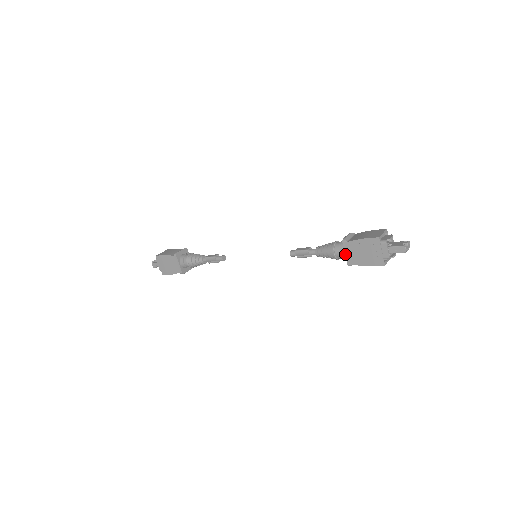
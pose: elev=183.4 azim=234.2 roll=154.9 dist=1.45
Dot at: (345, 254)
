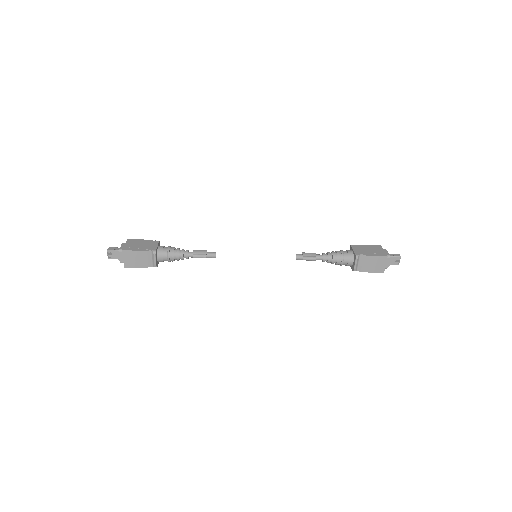
Dot at: (353, 250)
